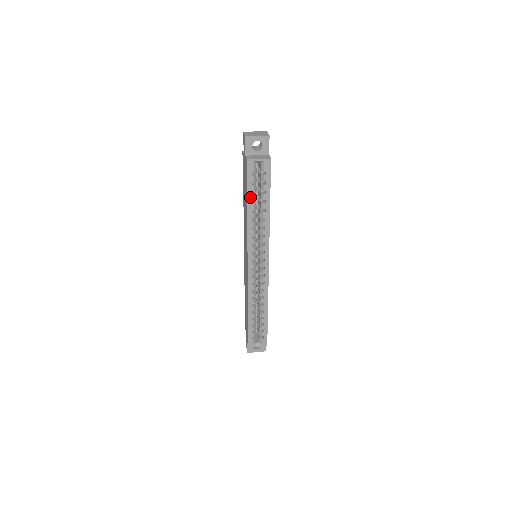
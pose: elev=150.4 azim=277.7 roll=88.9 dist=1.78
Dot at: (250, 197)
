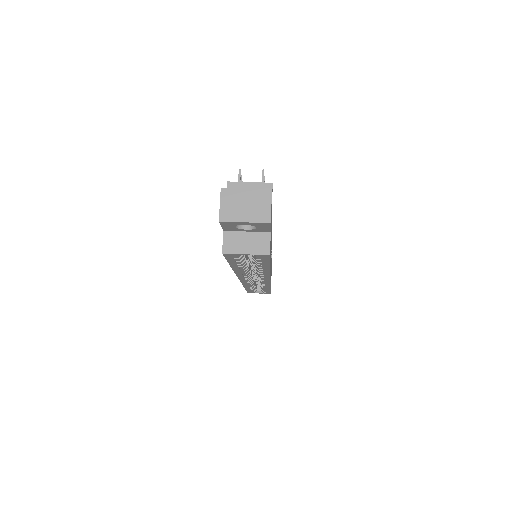
Dot at: (235, 265)
